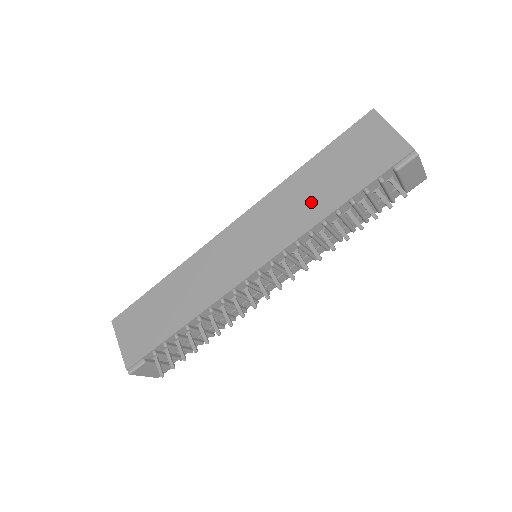
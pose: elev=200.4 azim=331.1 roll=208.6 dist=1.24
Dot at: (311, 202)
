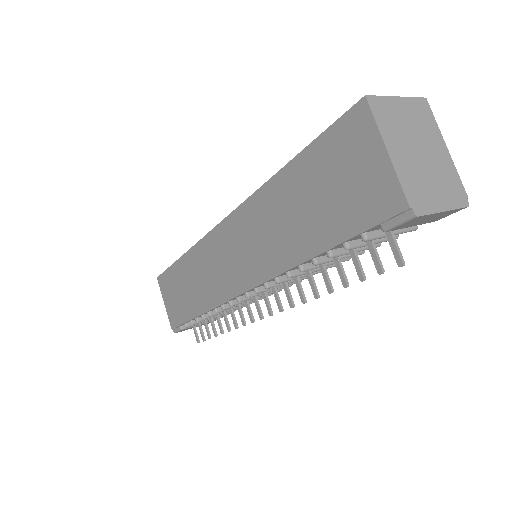
Dot at: (286, 234)
